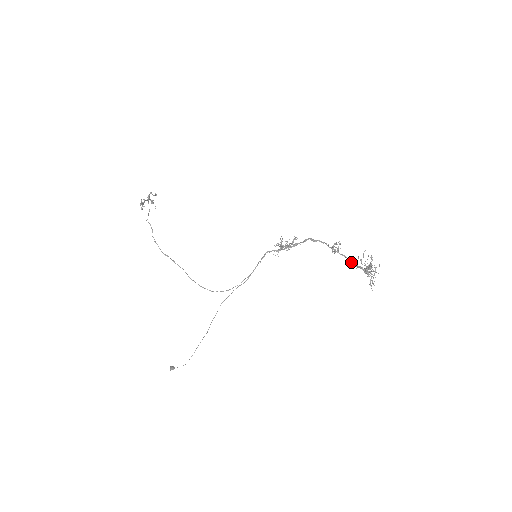
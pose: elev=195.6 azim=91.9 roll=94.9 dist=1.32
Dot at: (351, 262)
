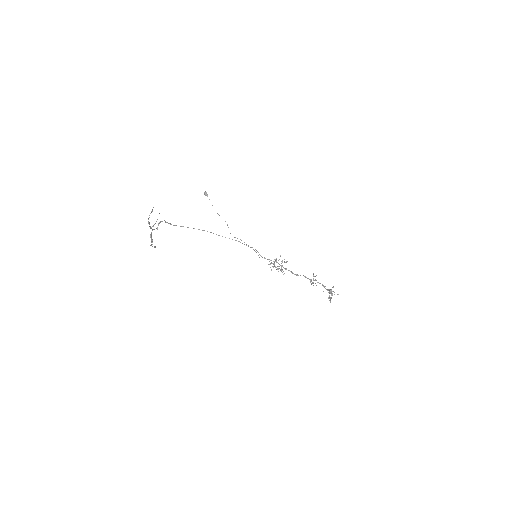
Dot at: (322, 284)
